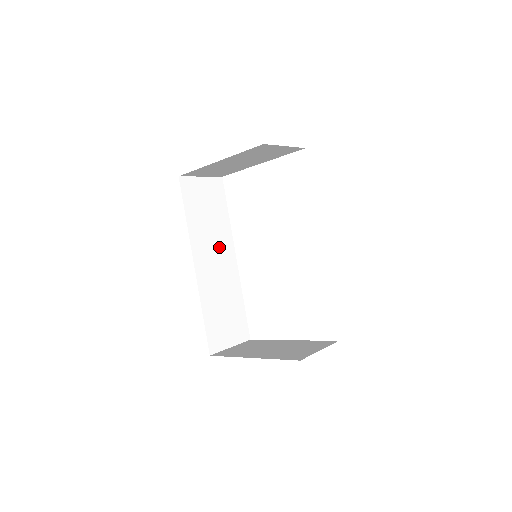
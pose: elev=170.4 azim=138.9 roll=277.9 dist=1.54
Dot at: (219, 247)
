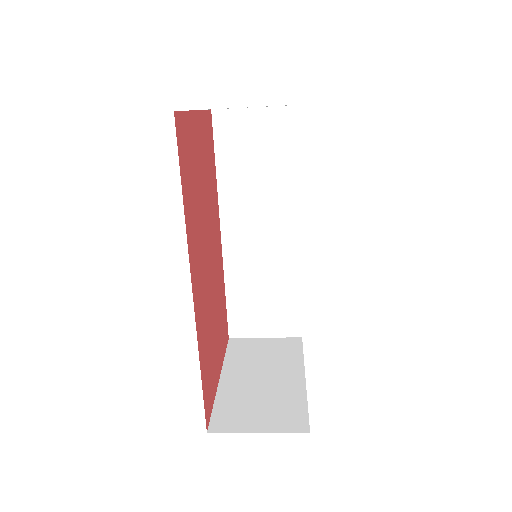
Dot at: (270, 212)
